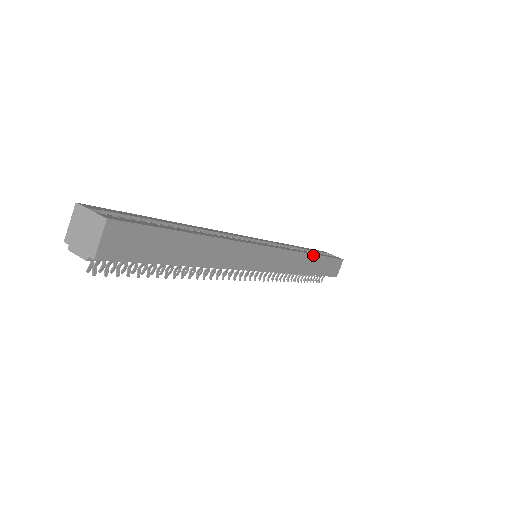
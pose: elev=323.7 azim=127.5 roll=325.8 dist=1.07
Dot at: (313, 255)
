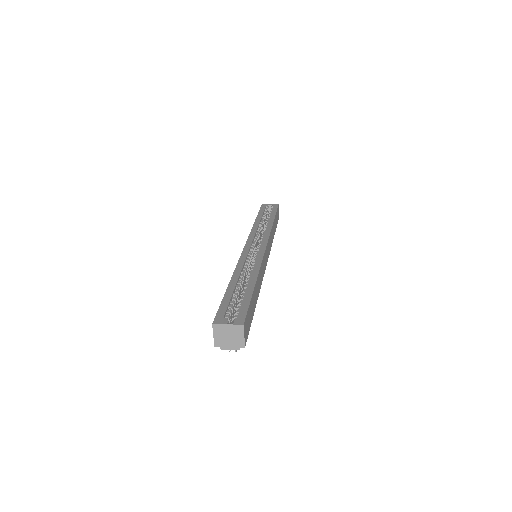
Dot at: (273, 224)
